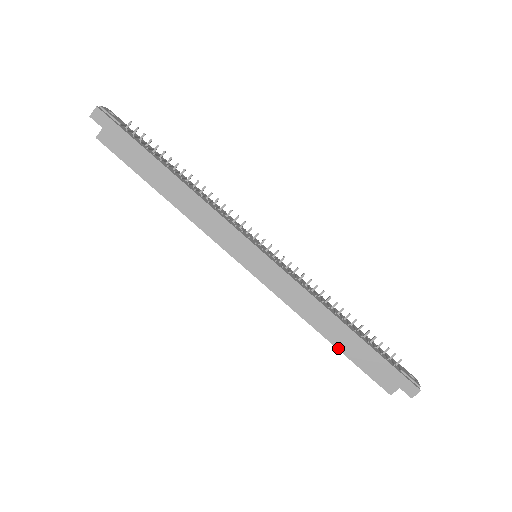
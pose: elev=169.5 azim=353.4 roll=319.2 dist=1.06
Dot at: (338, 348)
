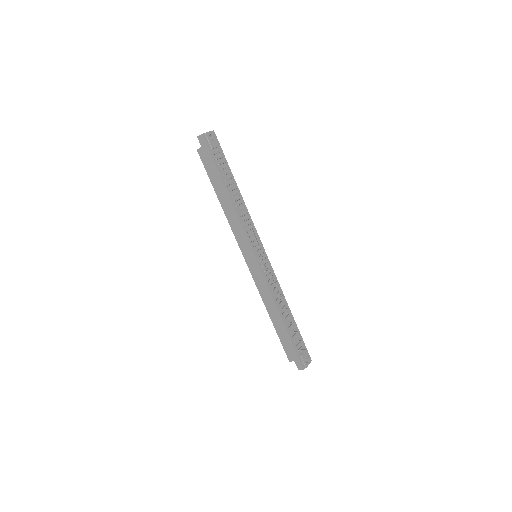
Dot at: (274, 325)
